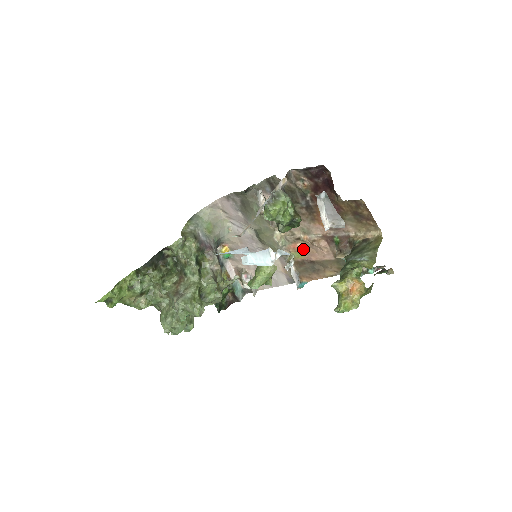
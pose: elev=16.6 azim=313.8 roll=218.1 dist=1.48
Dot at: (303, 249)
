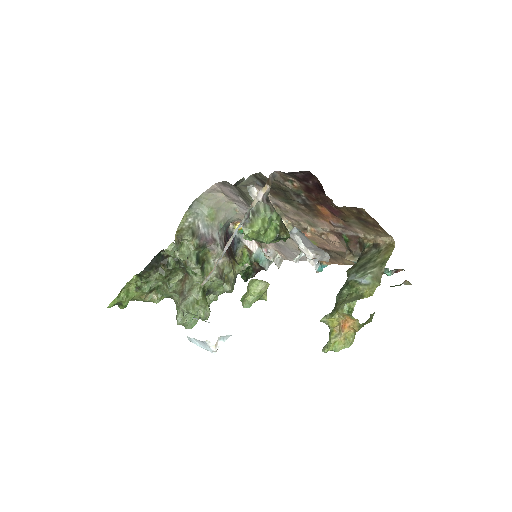
Dot at: (314, 238)
